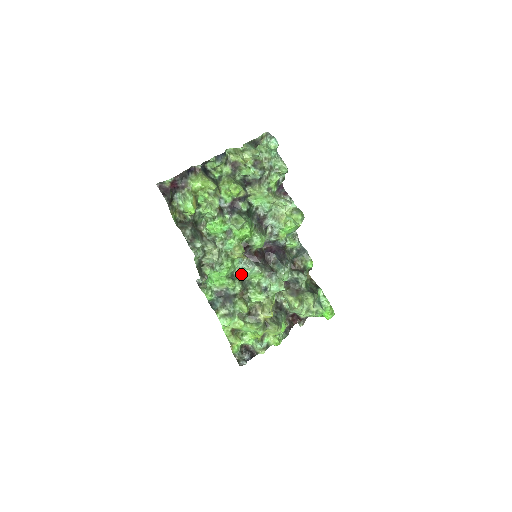
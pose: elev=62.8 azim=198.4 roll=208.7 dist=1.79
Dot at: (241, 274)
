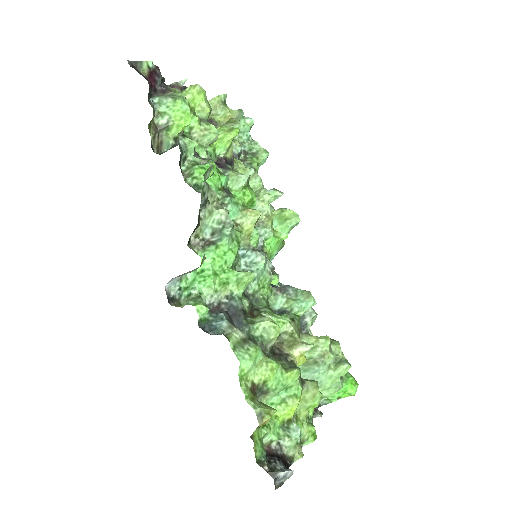
Dot at: occluded
